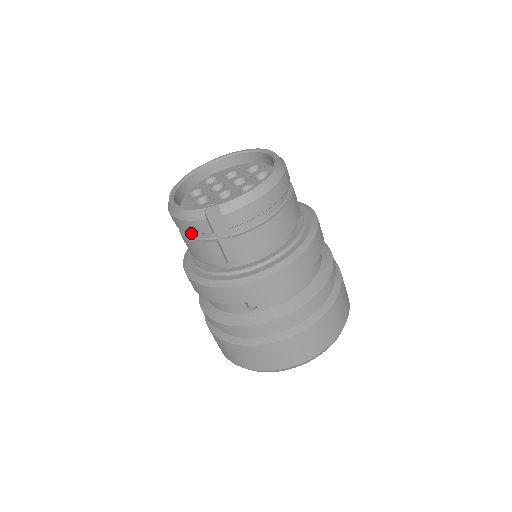
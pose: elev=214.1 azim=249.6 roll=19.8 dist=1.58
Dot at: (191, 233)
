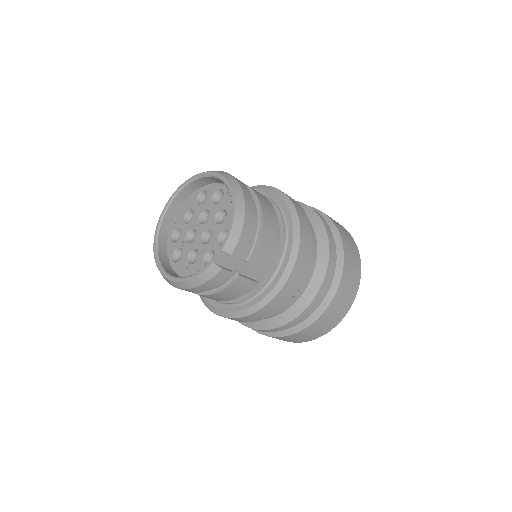
Dot at: occluded
